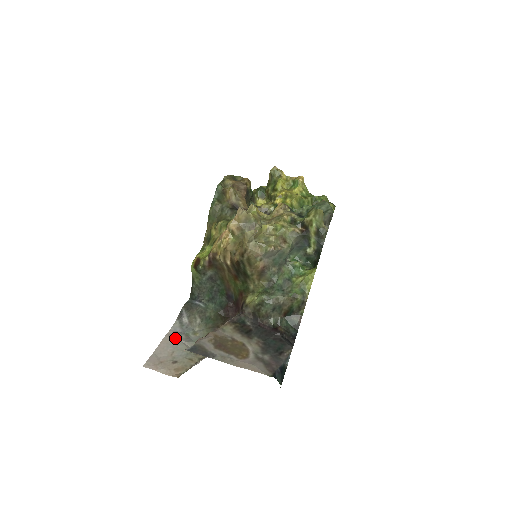
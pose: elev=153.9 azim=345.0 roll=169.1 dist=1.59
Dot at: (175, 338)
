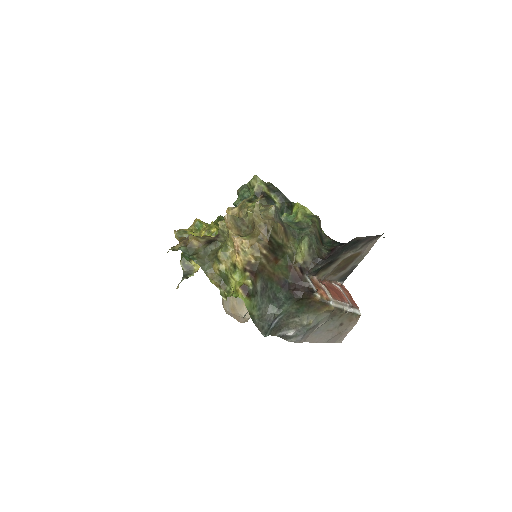
Dot at: (311, 334)
